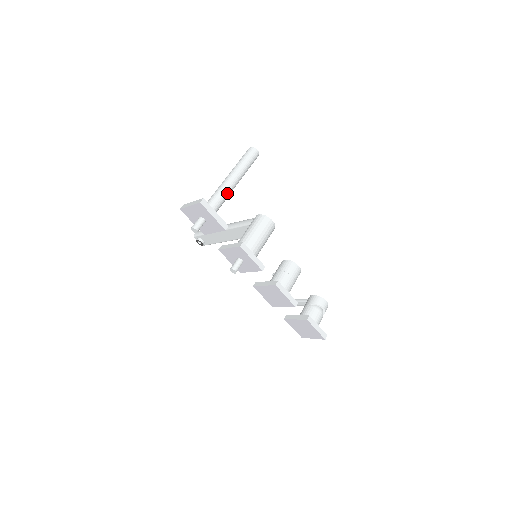
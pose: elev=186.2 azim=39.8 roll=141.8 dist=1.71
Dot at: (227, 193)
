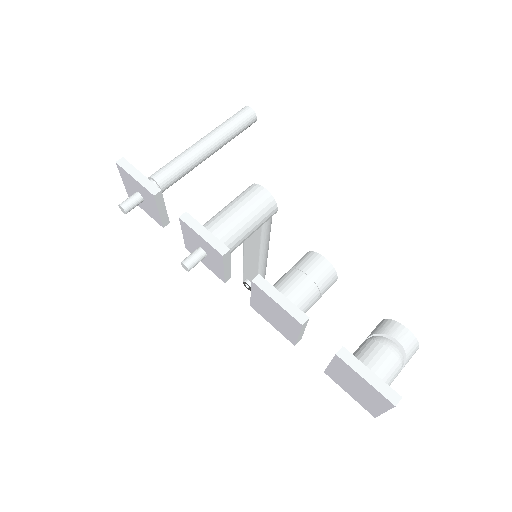
Dot at: (184, 159)
